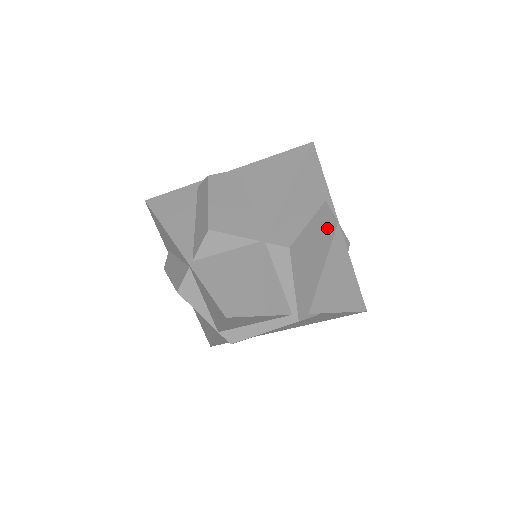
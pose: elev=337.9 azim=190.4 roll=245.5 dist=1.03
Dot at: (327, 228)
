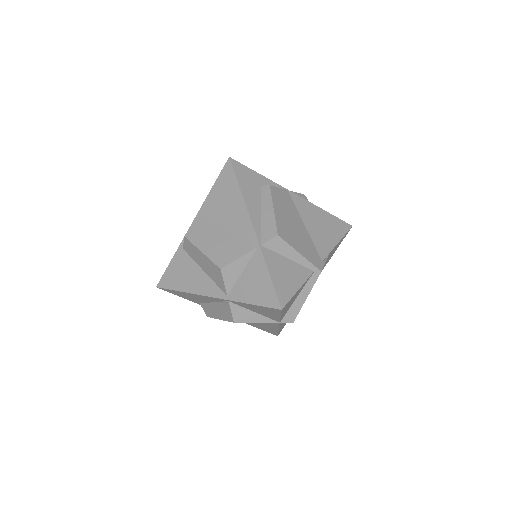
Dot at: (285, 201)
